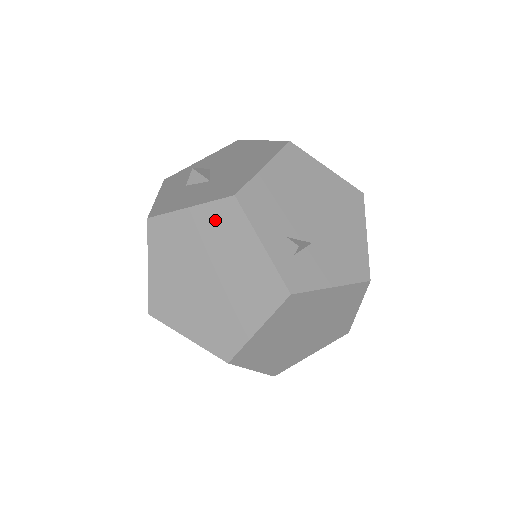
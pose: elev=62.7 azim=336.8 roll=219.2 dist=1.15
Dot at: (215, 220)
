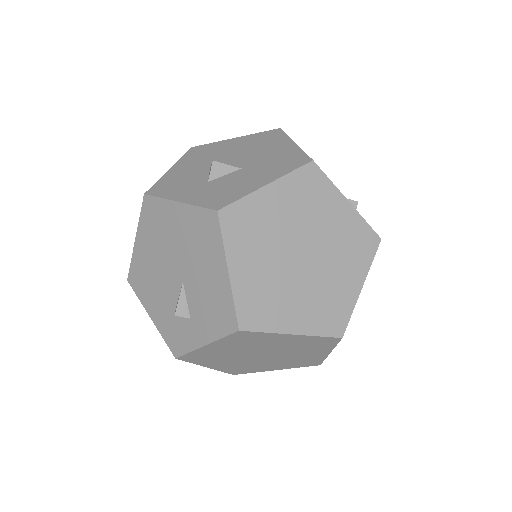
Dot at: (299, 190)
